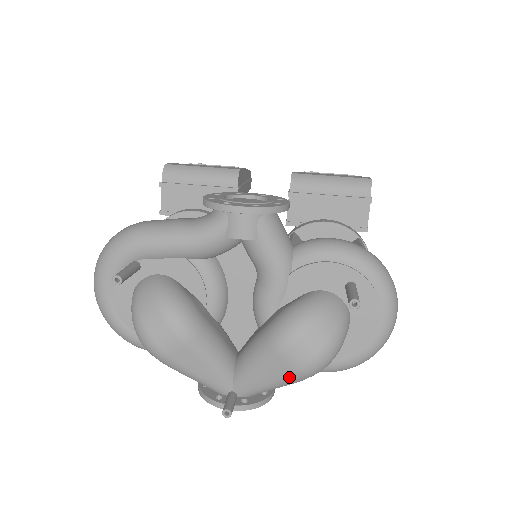
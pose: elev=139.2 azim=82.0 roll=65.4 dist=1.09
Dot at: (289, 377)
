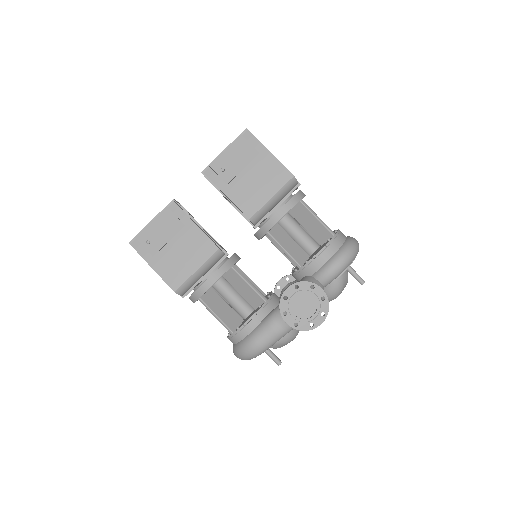
Dot at: occluded
